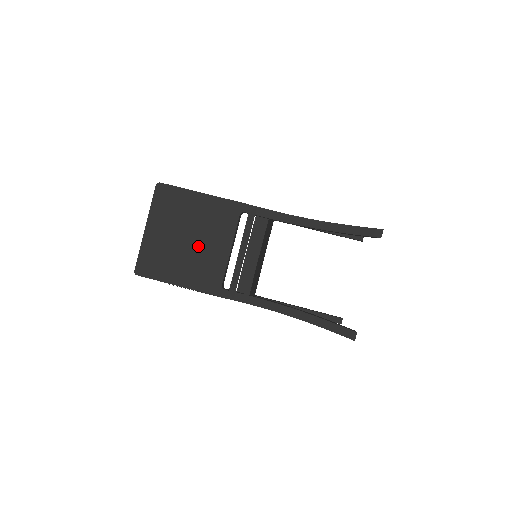
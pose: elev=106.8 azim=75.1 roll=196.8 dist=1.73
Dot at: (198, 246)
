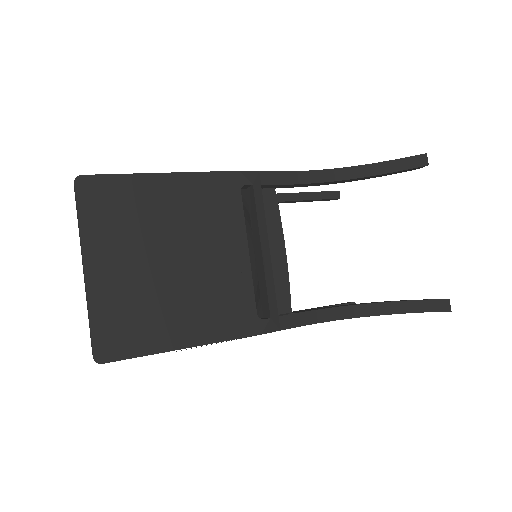
Dot at: (195, 265)
